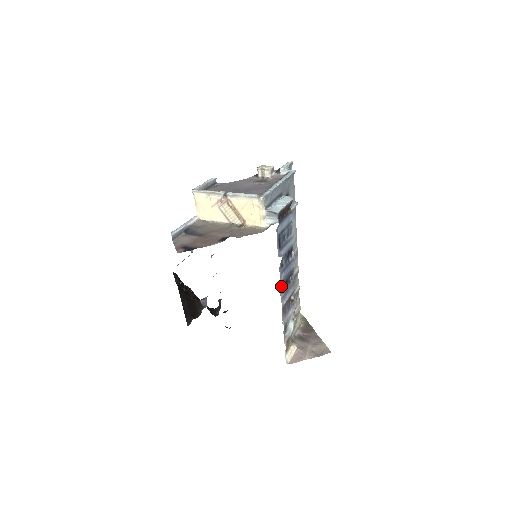
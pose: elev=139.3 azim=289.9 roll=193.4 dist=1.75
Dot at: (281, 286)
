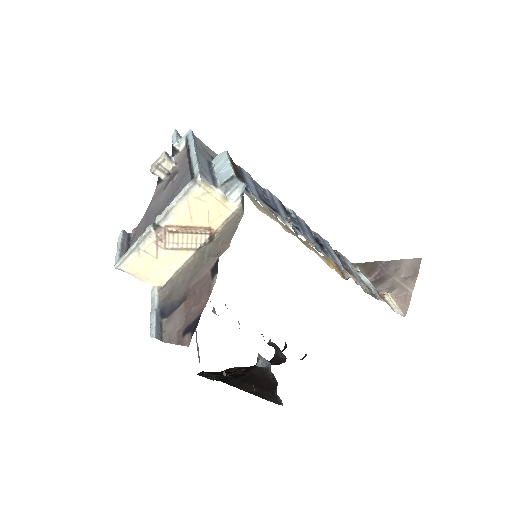
Dot at: occluded
